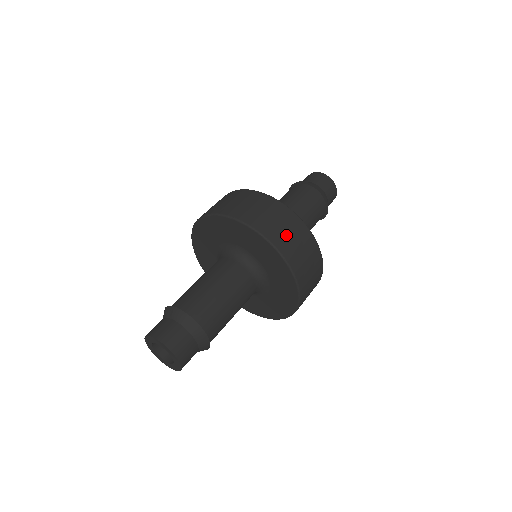
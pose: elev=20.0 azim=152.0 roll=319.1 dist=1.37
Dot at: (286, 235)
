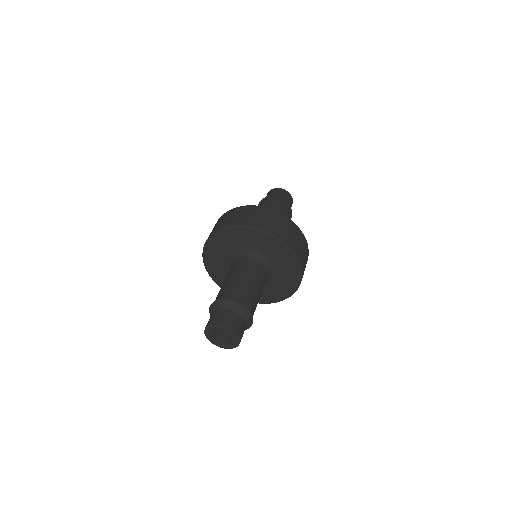
Dot at: (231, 219)
